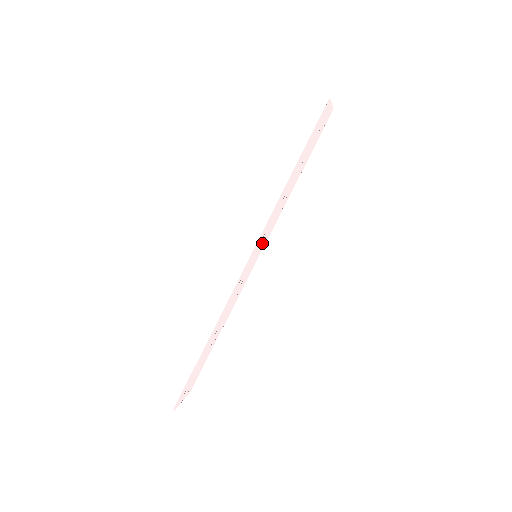
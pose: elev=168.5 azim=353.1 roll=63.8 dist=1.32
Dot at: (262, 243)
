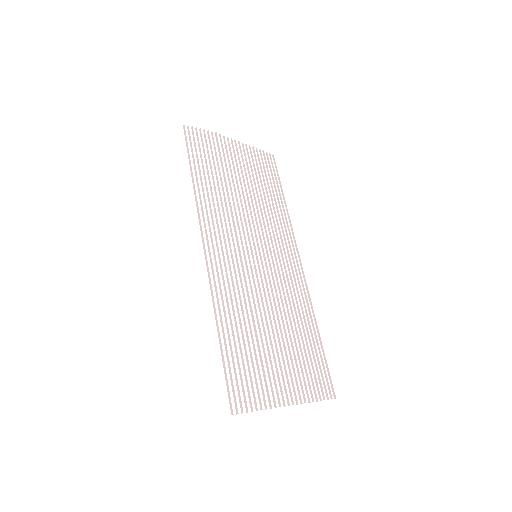
Dot at: (223, 232)
